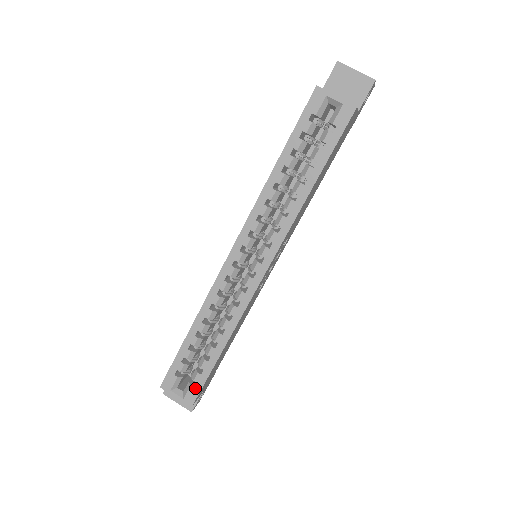
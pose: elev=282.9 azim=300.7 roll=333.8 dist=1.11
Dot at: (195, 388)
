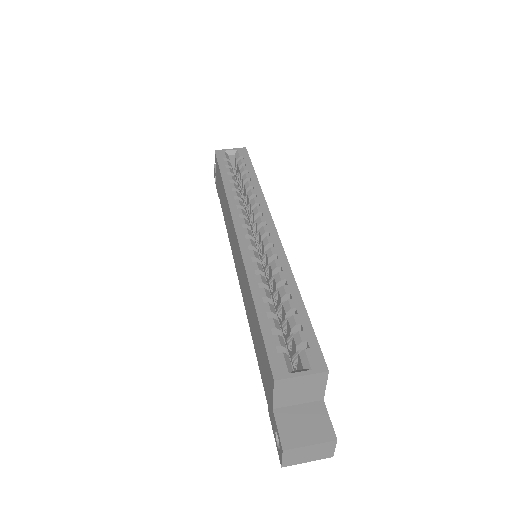
Dot at: (311, 348)
